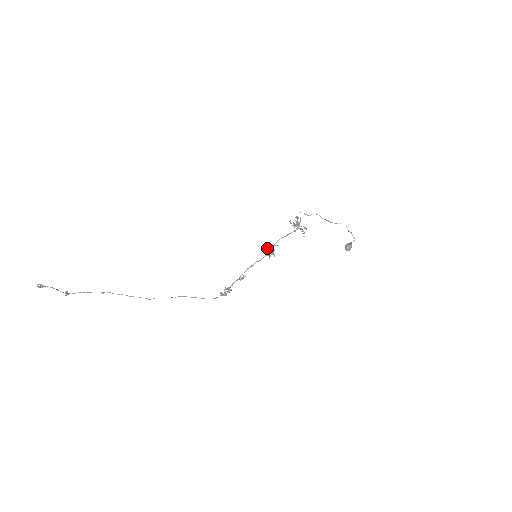
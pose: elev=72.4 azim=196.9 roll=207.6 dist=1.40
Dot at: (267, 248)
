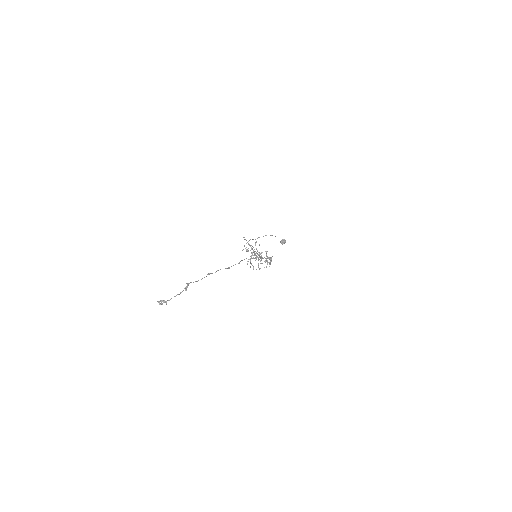
Dot at: occluded
